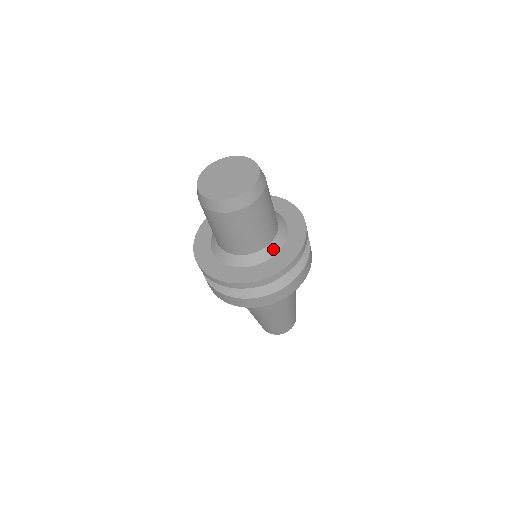
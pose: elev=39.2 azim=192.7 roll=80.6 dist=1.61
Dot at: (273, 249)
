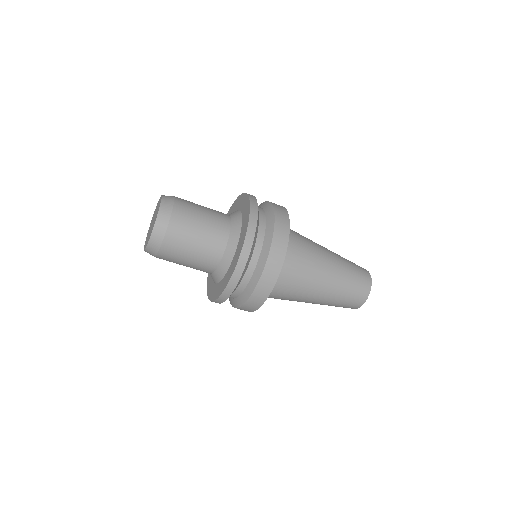
Dot at: (237, 219)
